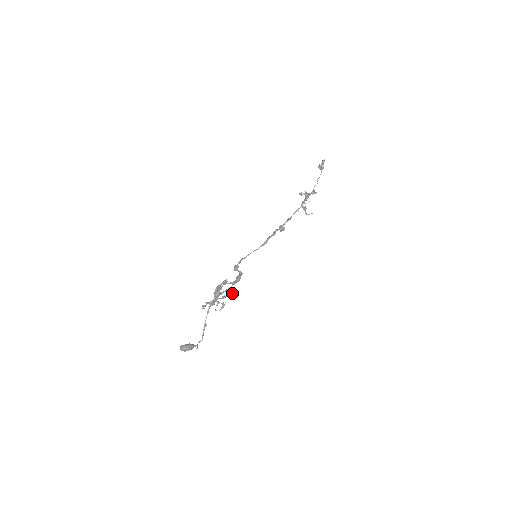
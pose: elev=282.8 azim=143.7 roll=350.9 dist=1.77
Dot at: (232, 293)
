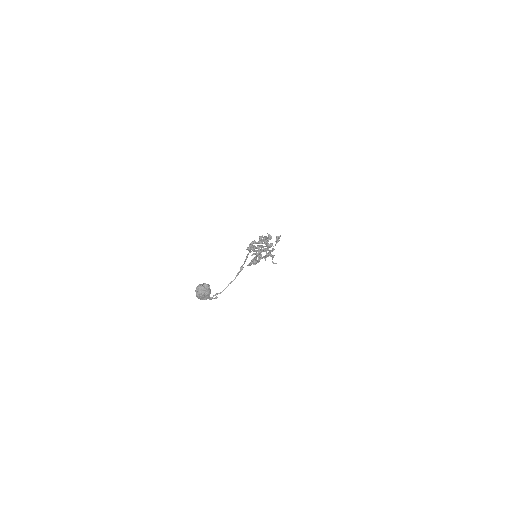
Dot at: (266, 254)
